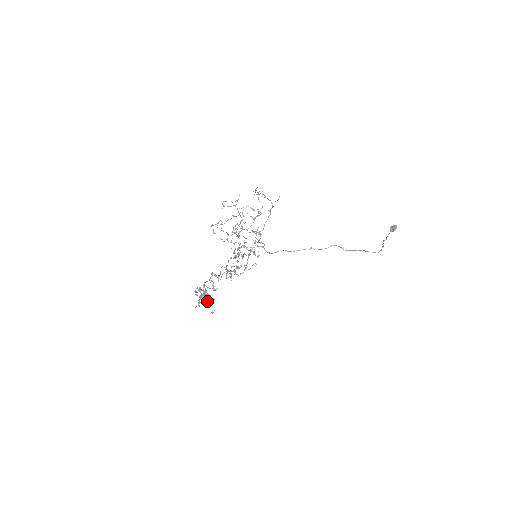
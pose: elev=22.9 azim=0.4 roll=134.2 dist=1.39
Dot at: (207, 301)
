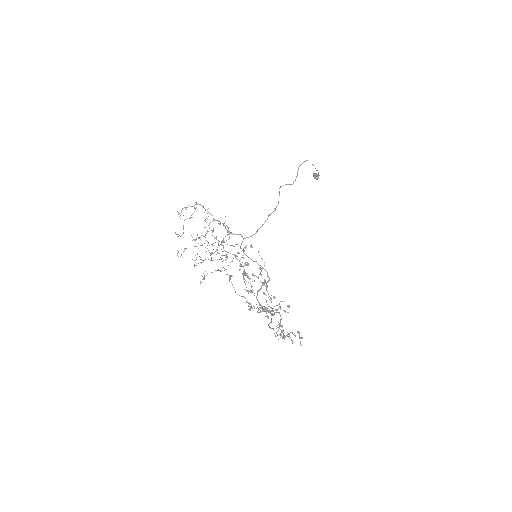
Dot at: occluded
